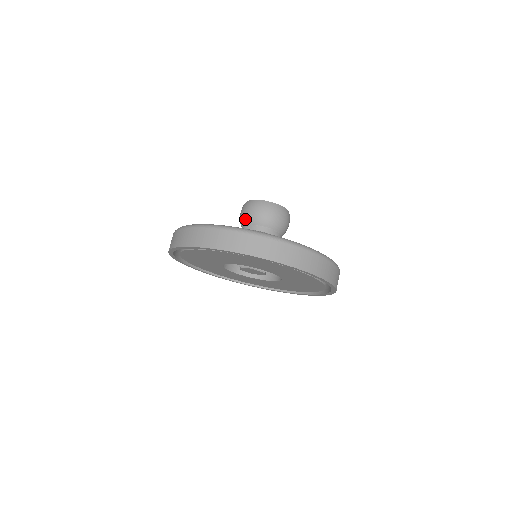
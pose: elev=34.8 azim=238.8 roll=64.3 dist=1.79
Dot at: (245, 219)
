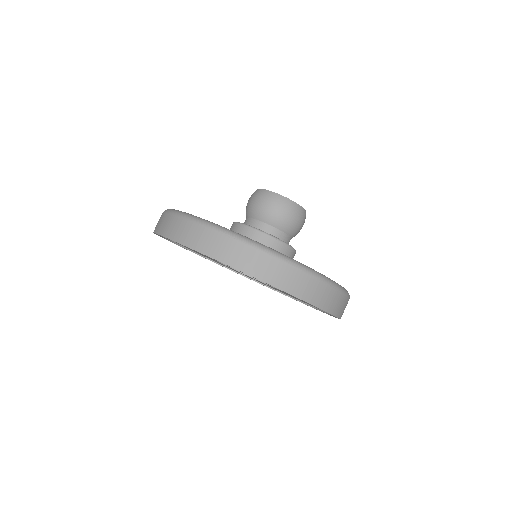
Dot at: (246, 211)
